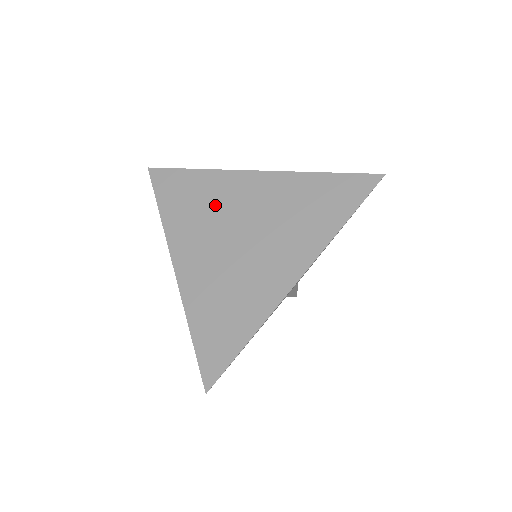
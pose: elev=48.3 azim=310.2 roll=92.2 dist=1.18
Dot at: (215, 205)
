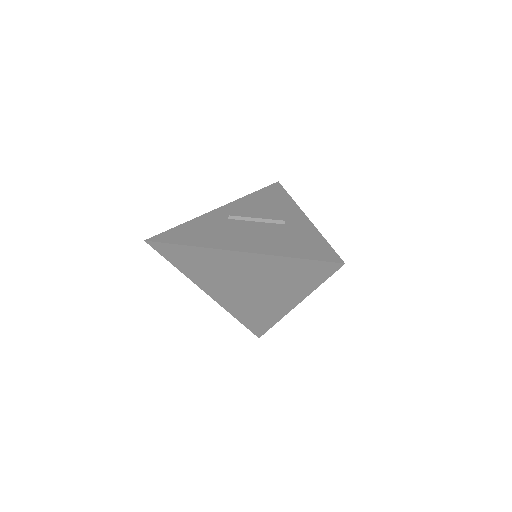
Dot at: (218, 269)
